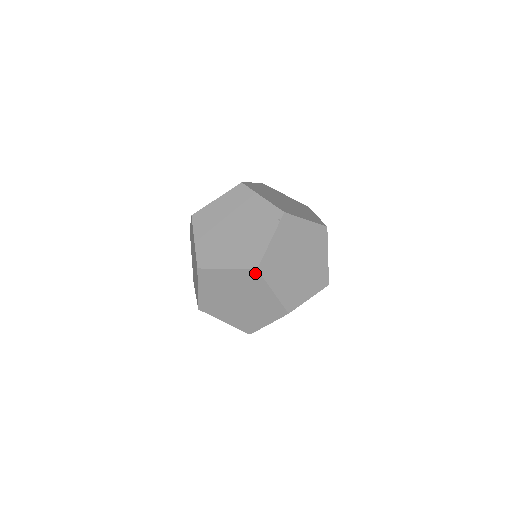
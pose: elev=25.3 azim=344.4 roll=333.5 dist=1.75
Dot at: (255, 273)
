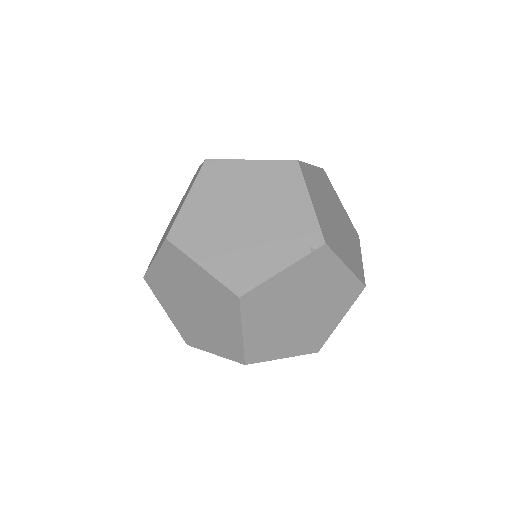
Dot at: (234, 299)
